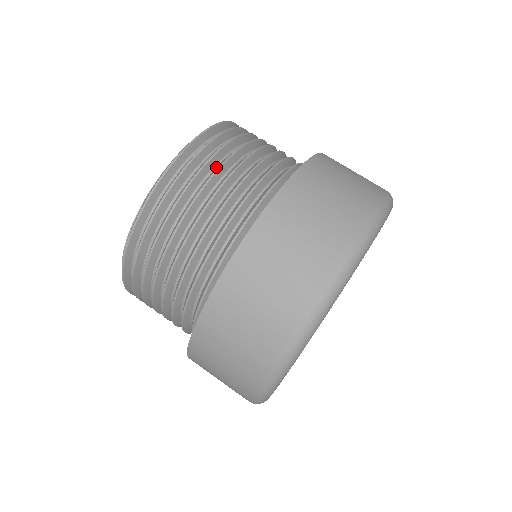
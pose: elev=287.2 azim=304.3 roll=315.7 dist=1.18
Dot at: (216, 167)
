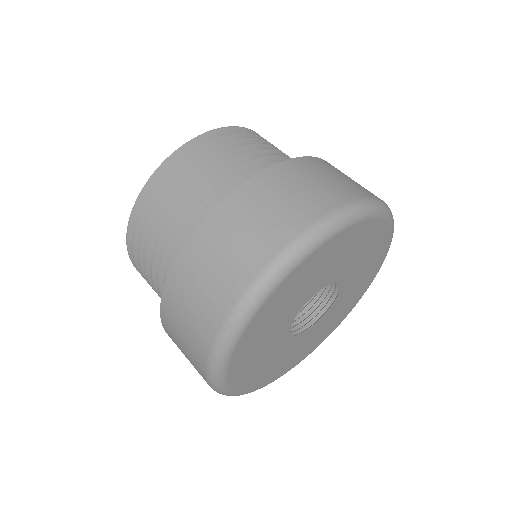
Dot at: occluded
